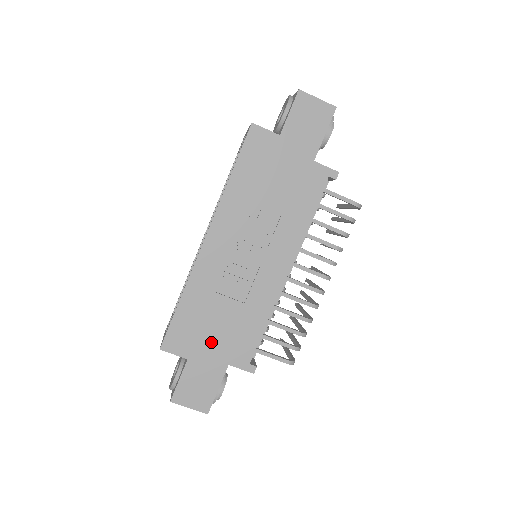
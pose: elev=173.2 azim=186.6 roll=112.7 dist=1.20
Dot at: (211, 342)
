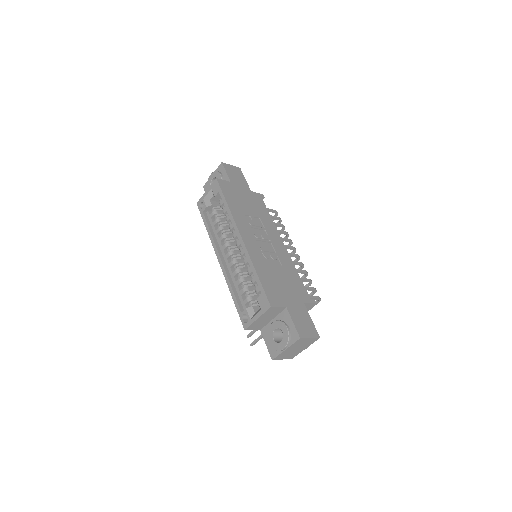
Dot at: (287, 293)
